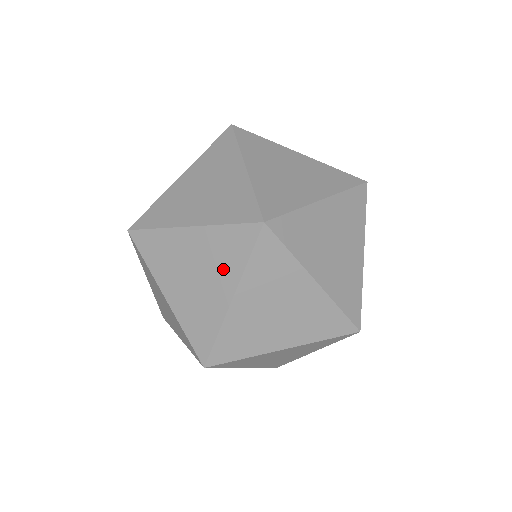
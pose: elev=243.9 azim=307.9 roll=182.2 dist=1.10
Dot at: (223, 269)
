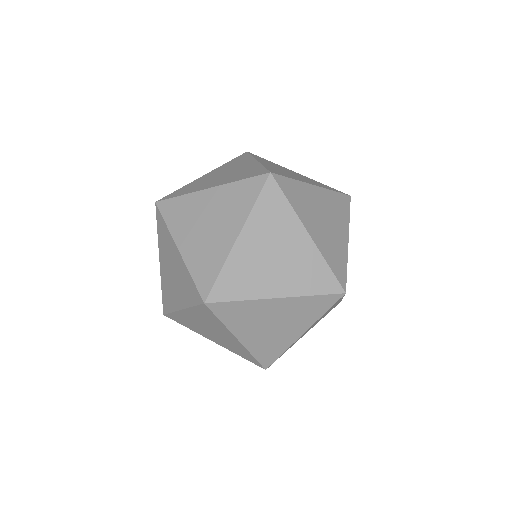
Dot at: (233, 214)
